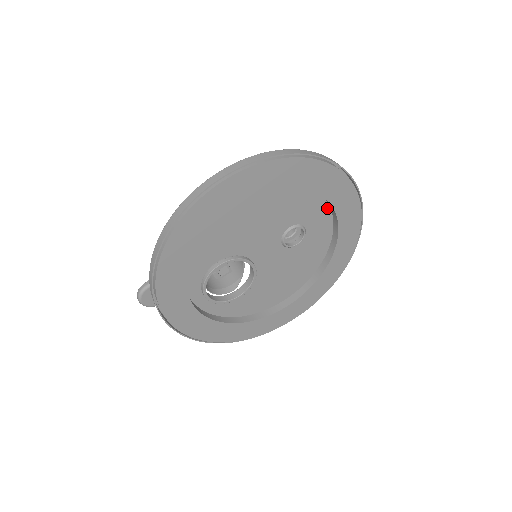
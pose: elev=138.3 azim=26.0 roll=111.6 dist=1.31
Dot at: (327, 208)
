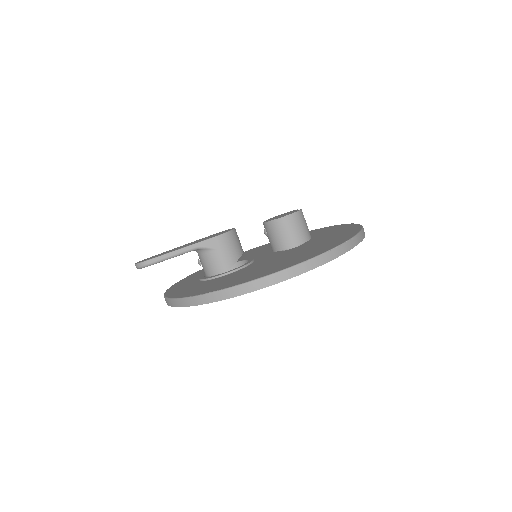
Dot at: (330, 234)
